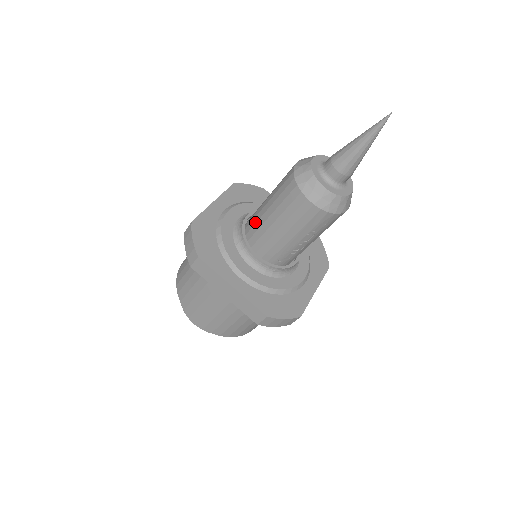
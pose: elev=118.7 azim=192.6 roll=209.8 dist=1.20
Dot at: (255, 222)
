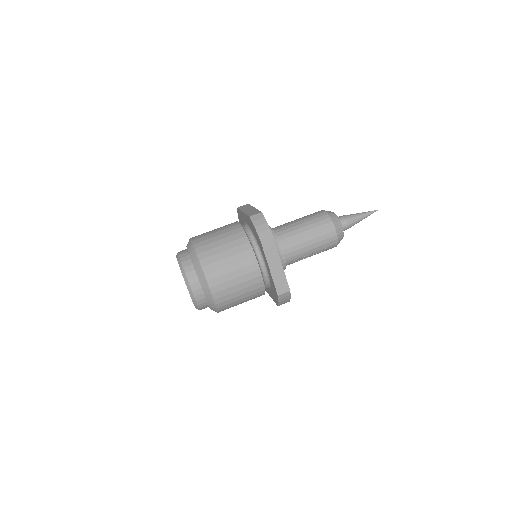
Dot at: (288, 232)
